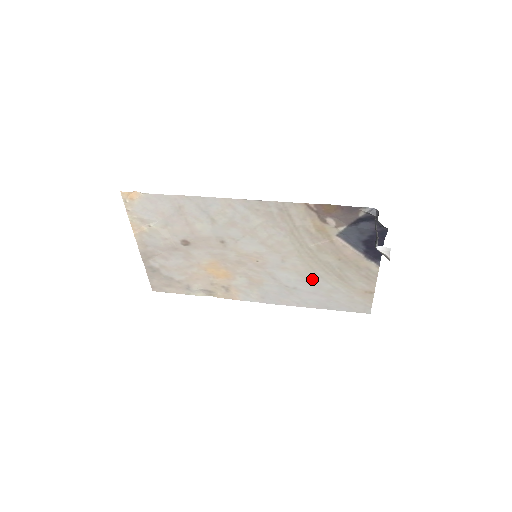
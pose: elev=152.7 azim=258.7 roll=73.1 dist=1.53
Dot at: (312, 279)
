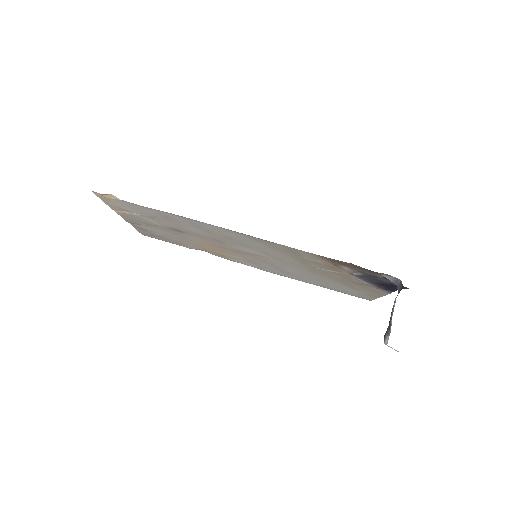
Dot at: (315, 277)
